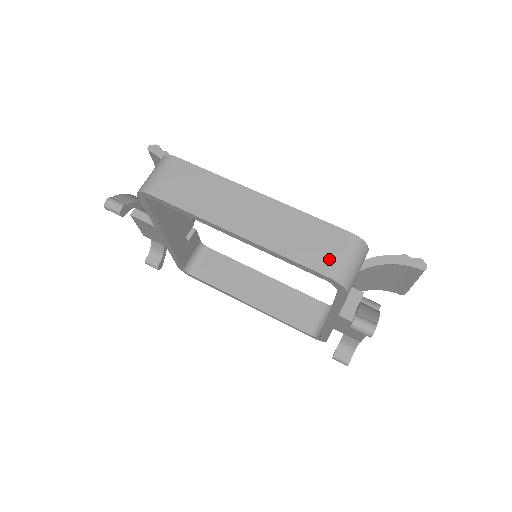
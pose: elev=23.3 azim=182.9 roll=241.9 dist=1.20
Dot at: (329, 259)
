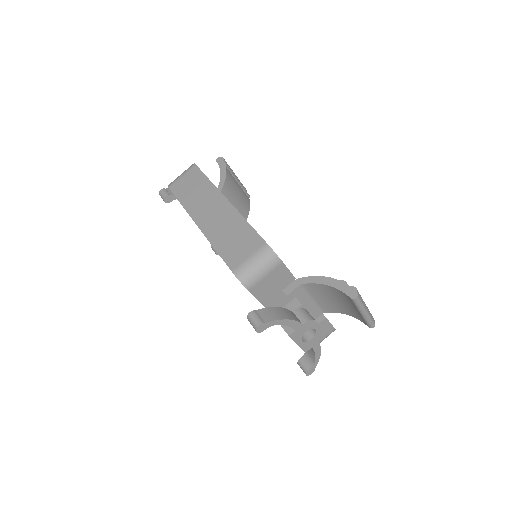
Dot at: (239, 258)
